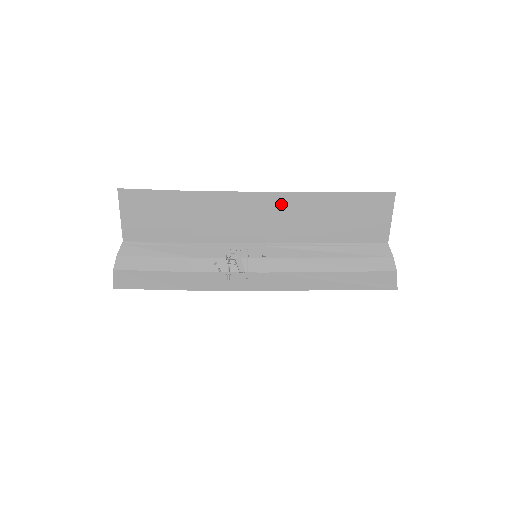
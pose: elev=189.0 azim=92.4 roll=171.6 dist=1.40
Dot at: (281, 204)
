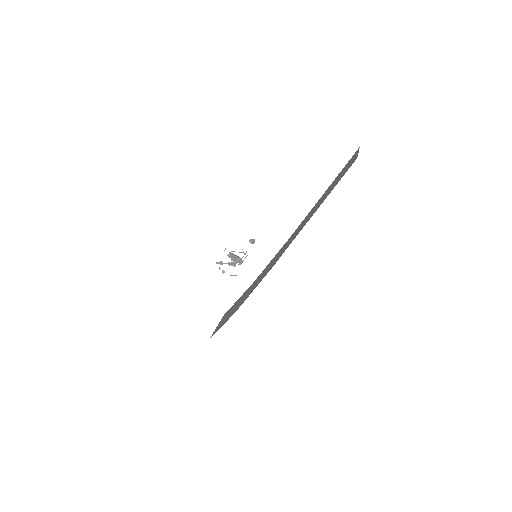
Dot at: occluded
